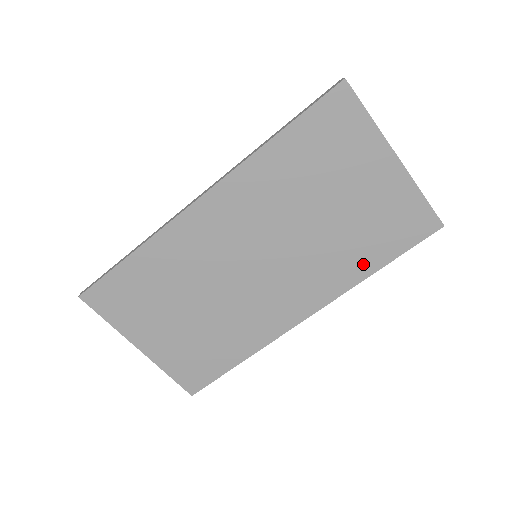
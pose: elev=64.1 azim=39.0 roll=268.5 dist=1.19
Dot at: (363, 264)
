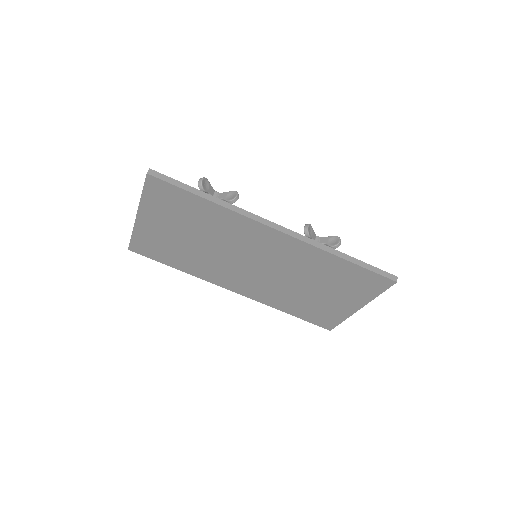
Dot at: (287, 307)
